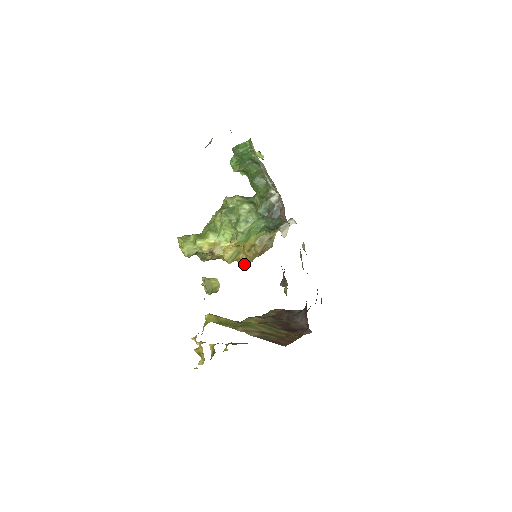
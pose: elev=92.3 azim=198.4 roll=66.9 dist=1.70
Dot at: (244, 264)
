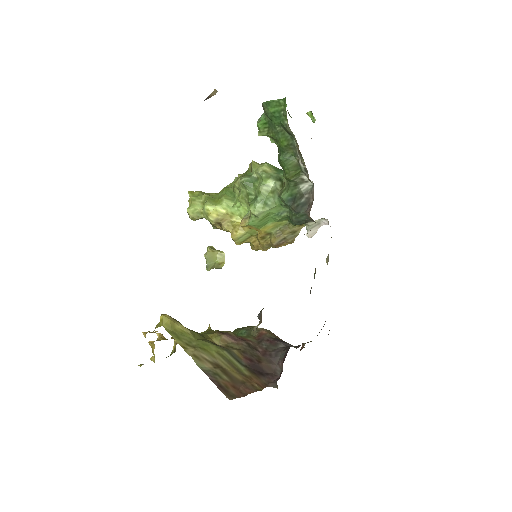
Dot at: (256, 250)
